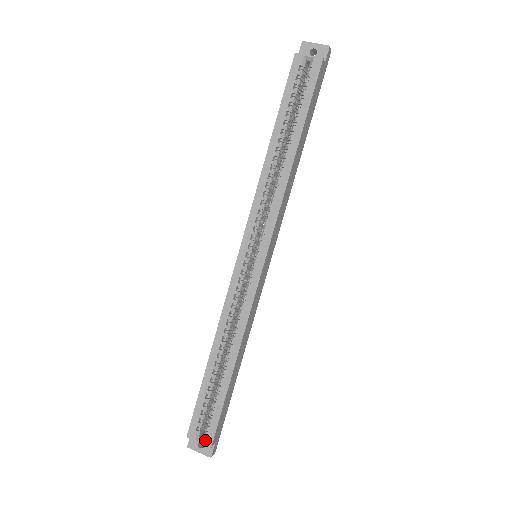
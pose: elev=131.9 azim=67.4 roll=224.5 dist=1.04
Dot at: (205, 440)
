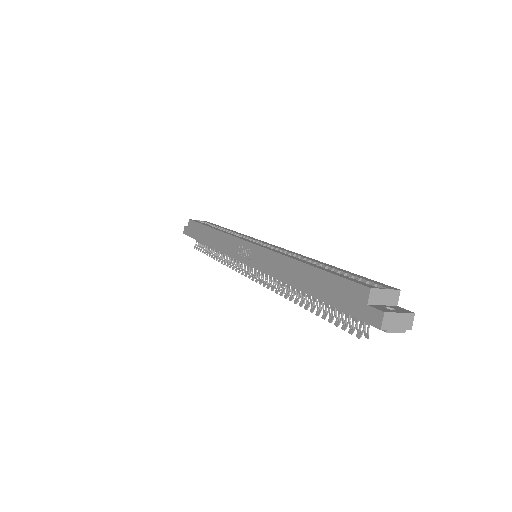
Dot at: (387, 287)
